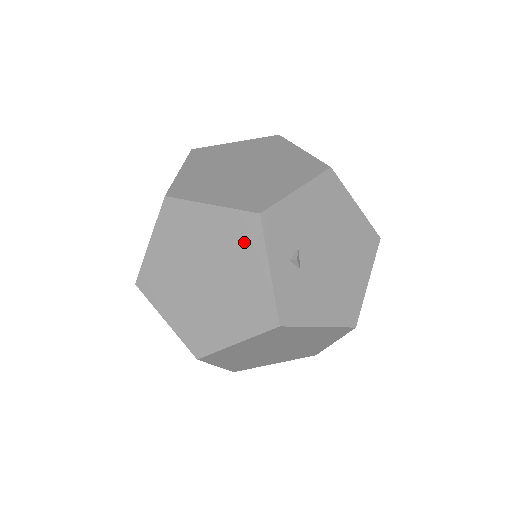
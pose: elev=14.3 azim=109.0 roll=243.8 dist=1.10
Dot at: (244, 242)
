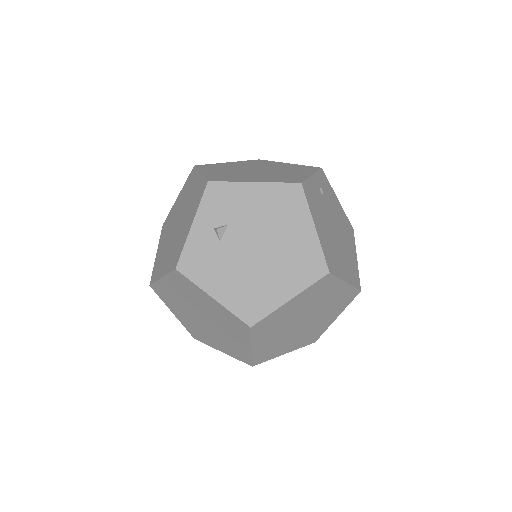
Dot at: (196, 201)
